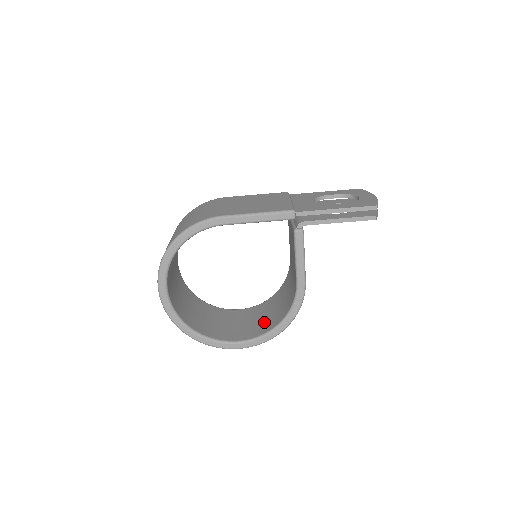
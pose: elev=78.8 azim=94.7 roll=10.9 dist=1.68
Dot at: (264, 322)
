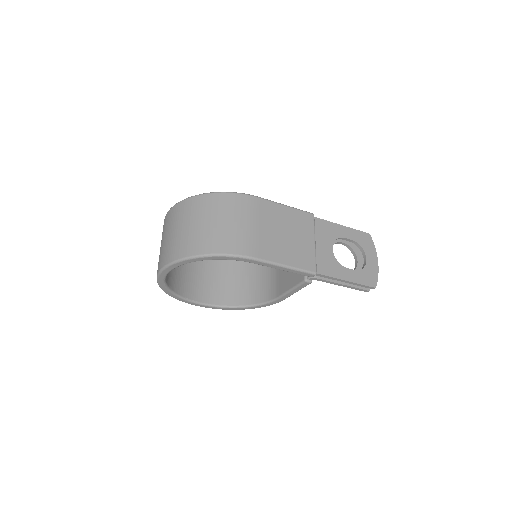
Dot at: (231, 289)
